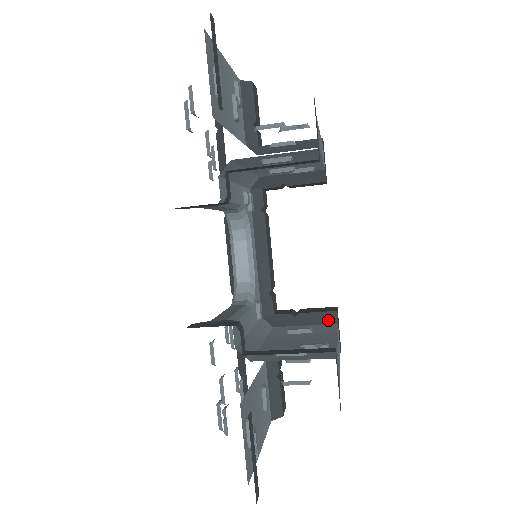
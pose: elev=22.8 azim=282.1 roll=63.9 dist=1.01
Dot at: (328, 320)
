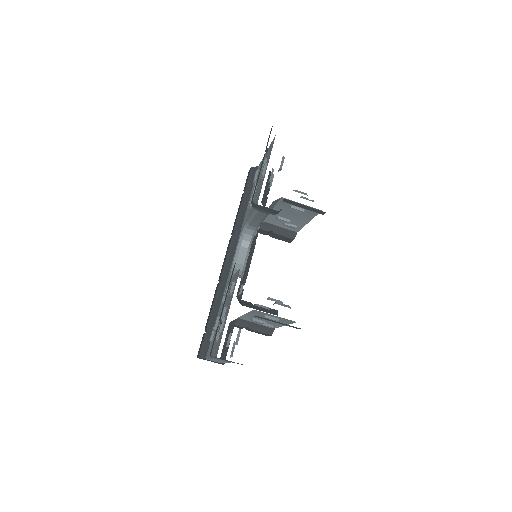
Dot at: (273, 312)
